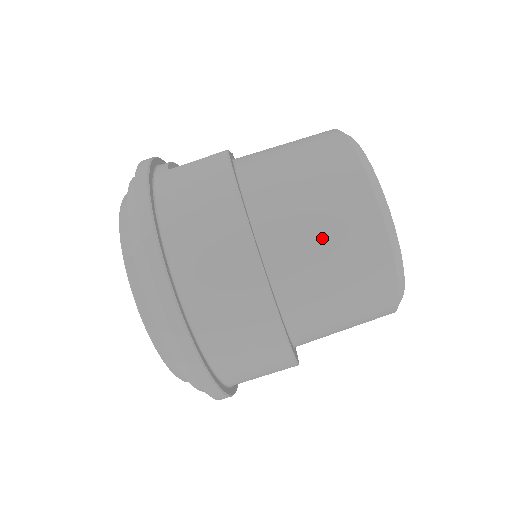
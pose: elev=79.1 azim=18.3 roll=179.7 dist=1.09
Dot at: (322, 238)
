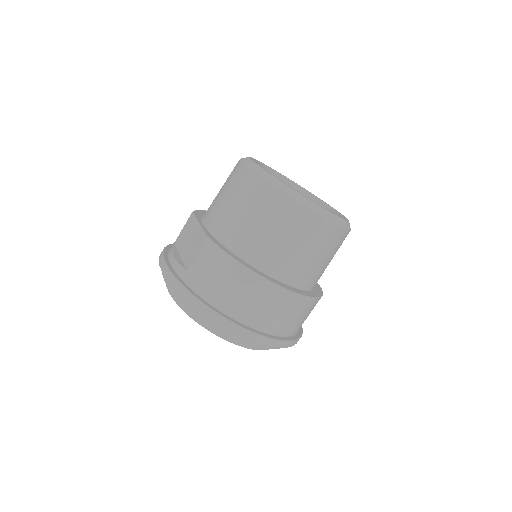
Dot at: (296, 247)
